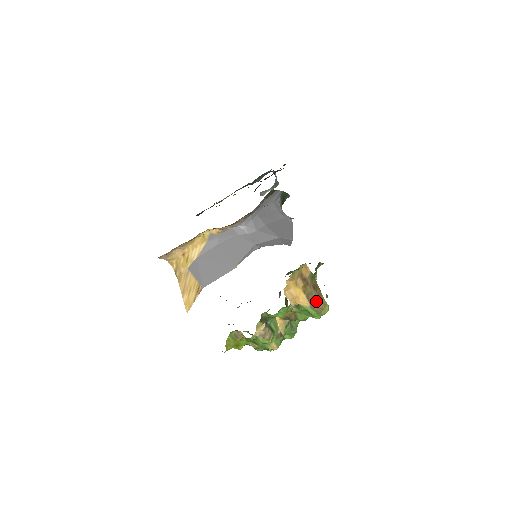
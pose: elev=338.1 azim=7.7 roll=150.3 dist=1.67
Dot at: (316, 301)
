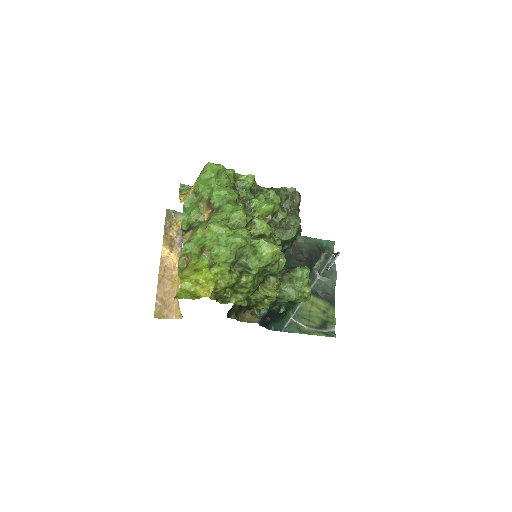
Dot at: occluded
